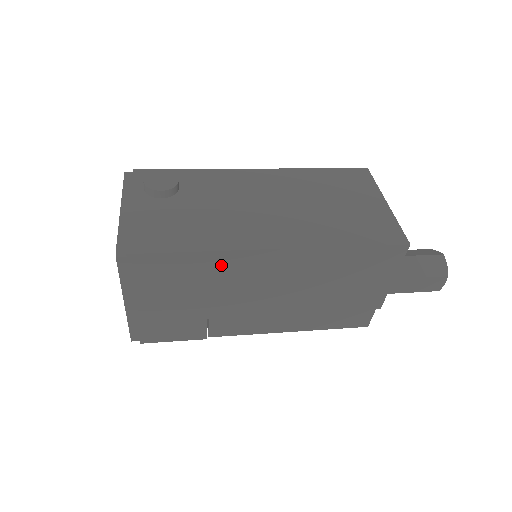
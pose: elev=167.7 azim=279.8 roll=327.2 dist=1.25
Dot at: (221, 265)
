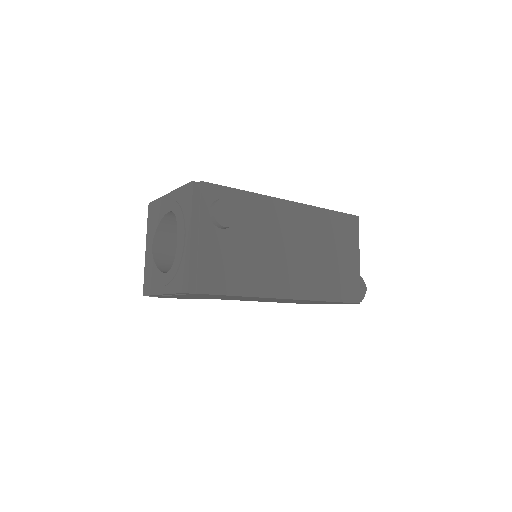
Dot at: (249, 297)
